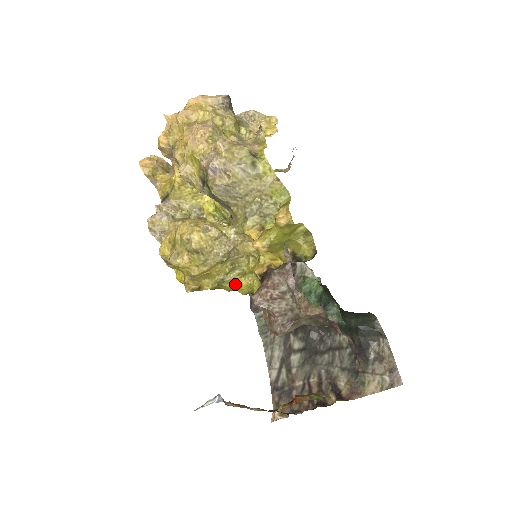
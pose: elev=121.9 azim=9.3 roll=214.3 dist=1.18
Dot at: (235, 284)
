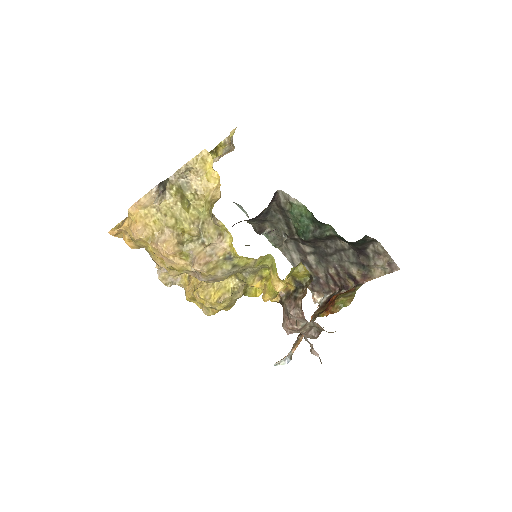
Dot at: occluded
